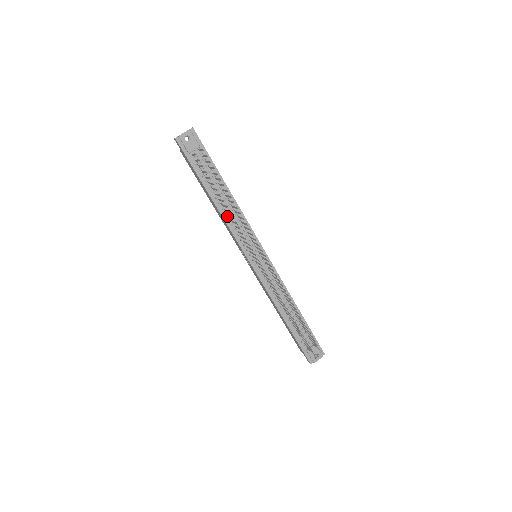
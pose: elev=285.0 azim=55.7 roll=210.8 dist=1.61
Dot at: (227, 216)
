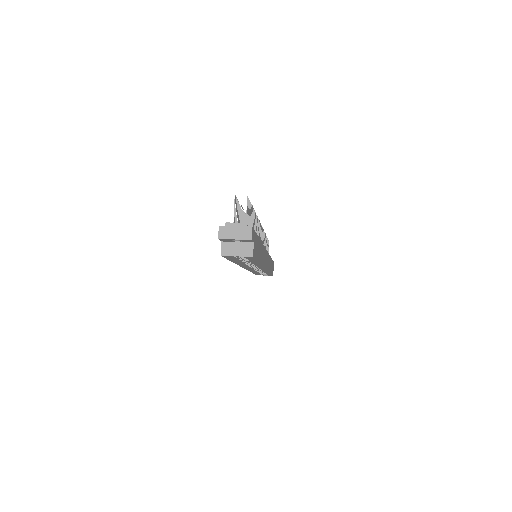
Dot at: occluded
